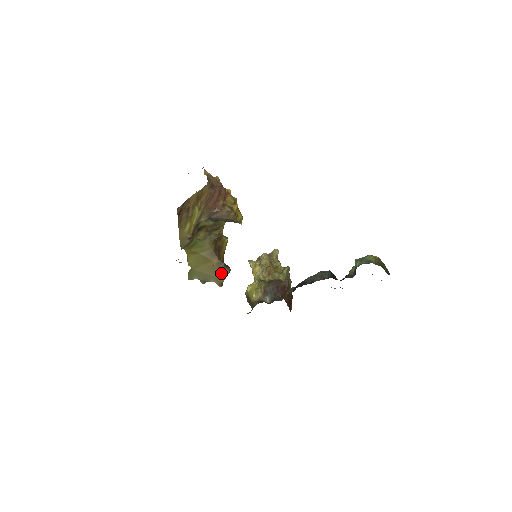
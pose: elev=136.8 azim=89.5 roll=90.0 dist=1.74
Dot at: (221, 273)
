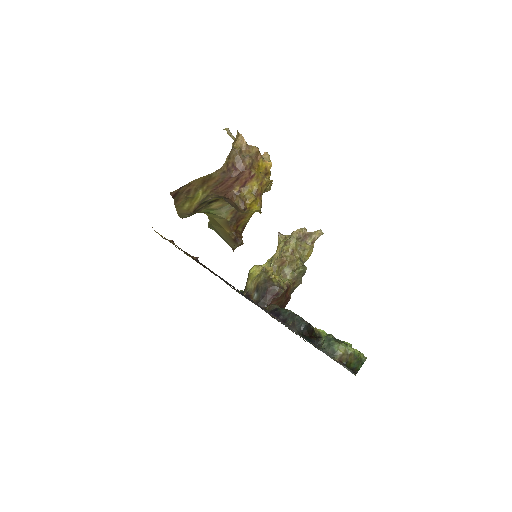
Dot at: (232, 242)
